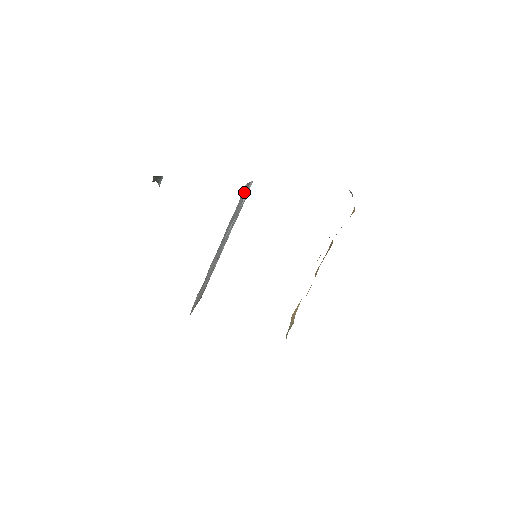
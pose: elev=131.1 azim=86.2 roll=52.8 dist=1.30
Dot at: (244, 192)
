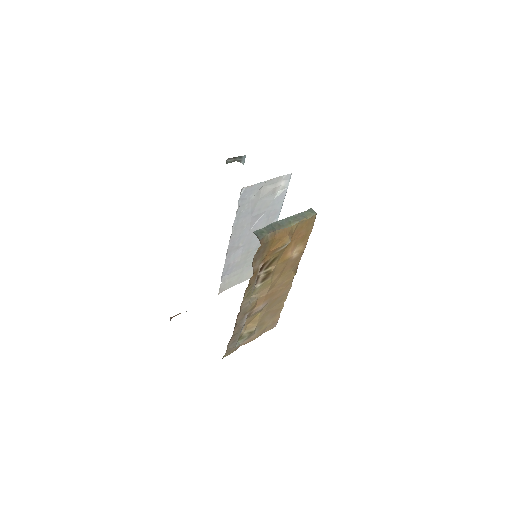
Dot at: (250, 193)
